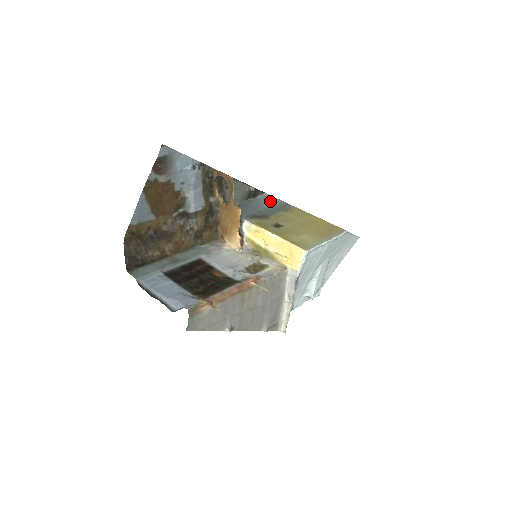
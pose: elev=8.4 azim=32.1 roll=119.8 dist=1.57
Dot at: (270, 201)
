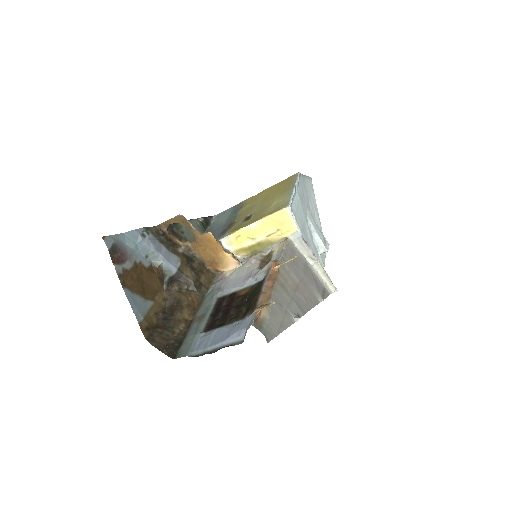
Dot at: (223, 216)
